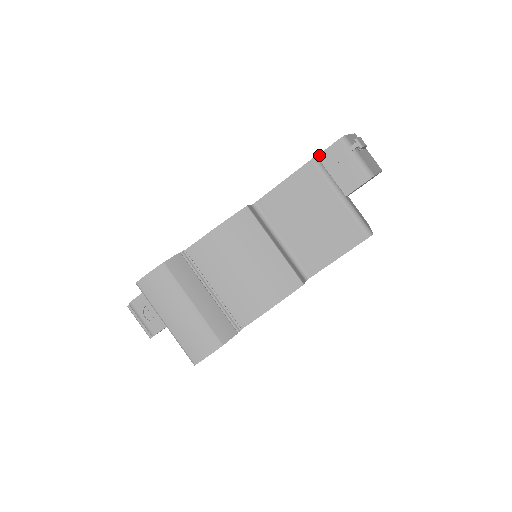
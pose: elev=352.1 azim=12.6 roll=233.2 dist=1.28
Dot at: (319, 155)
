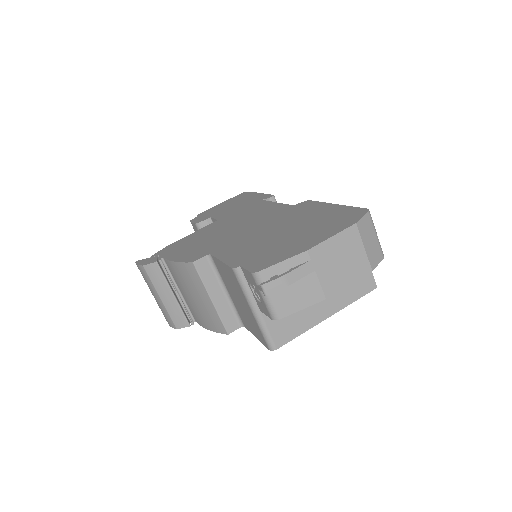
Dot at: (241, 267)
